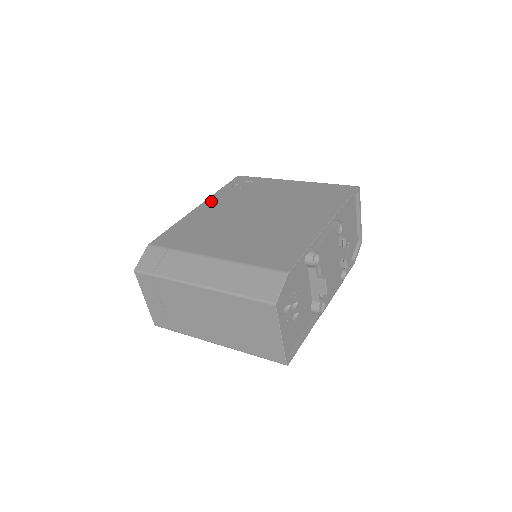
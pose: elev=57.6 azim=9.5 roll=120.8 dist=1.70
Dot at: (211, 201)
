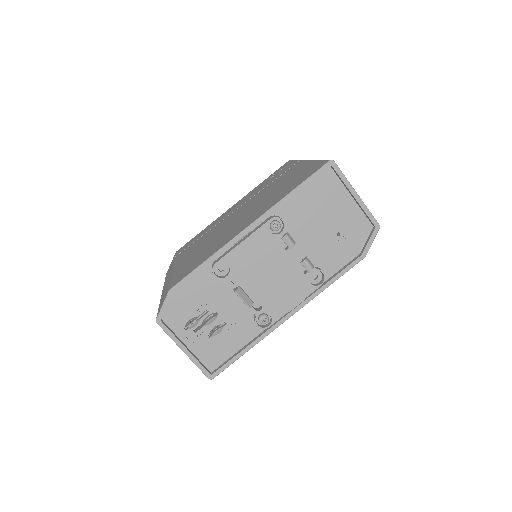
Dot at: (242, 199)
